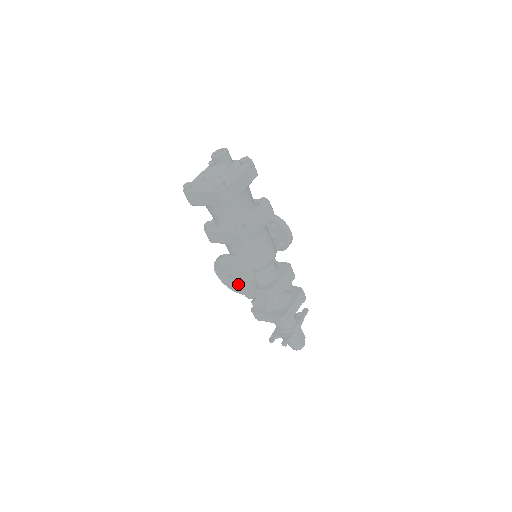
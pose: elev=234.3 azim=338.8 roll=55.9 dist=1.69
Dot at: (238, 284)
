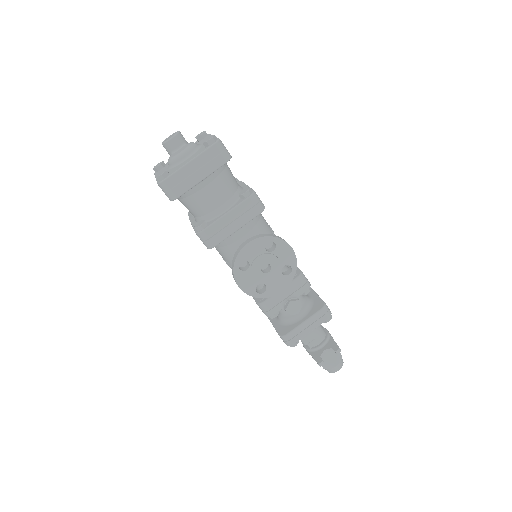
Dot at: (274, 275)
